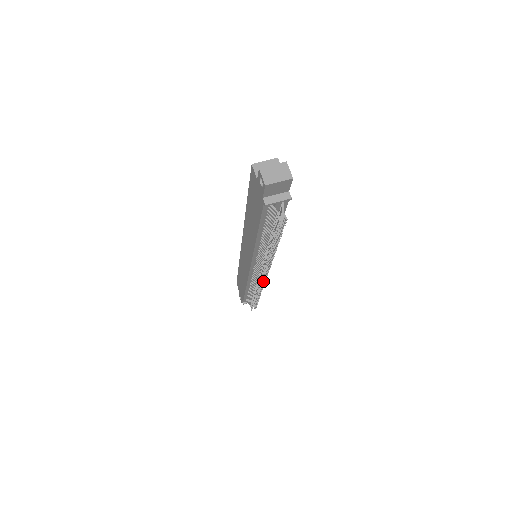
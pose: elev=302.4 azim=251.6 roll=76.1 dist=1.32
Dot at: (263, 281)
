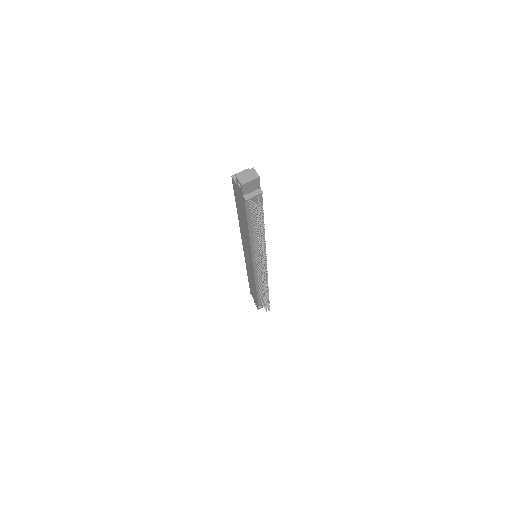
Dot at: (266, 275)
